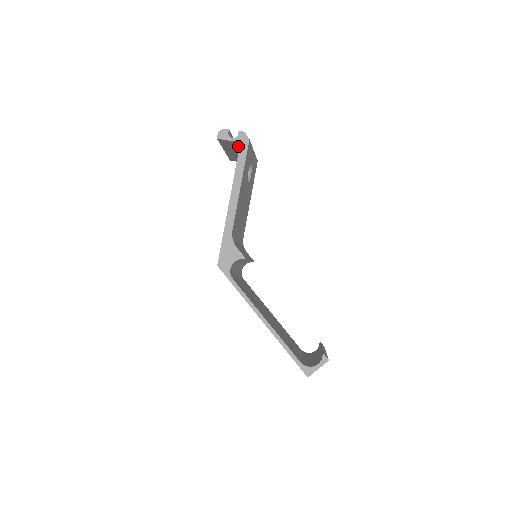
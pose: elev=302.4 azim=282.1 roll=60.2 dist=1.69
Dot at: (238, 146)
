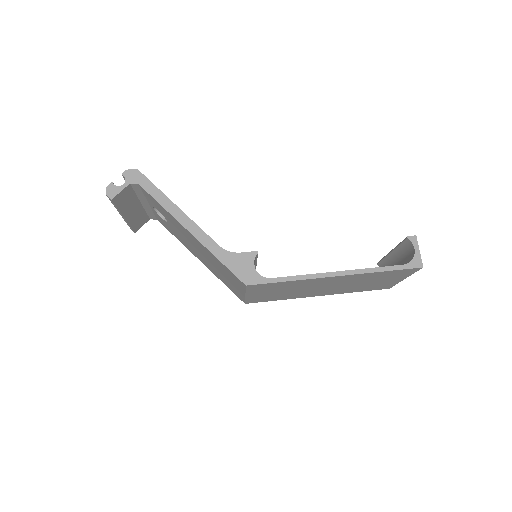
Dot at: (134, 190)
